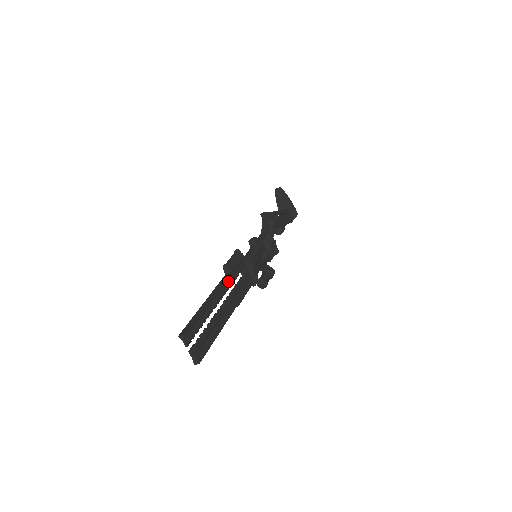
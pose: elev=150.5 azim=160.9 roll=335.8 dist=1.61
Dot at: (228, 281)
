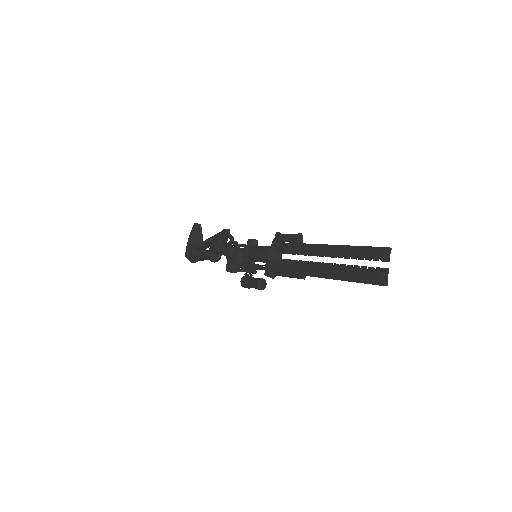
Dot at: (306, 249)
